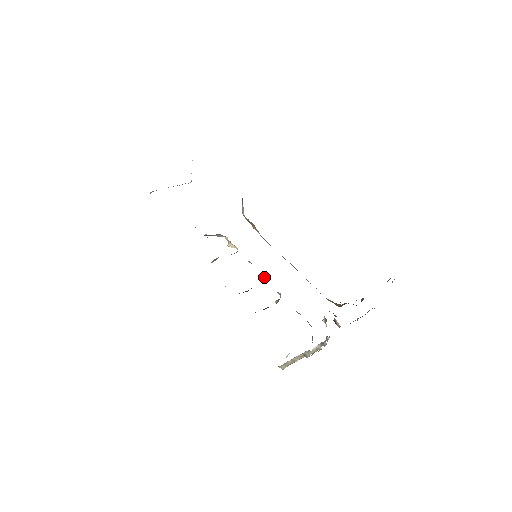
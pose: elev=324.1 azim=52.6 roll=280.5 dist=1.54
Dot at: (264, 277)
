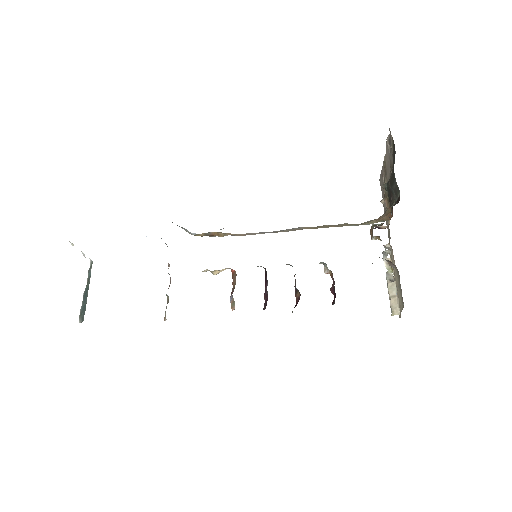
Dot at: occluded
